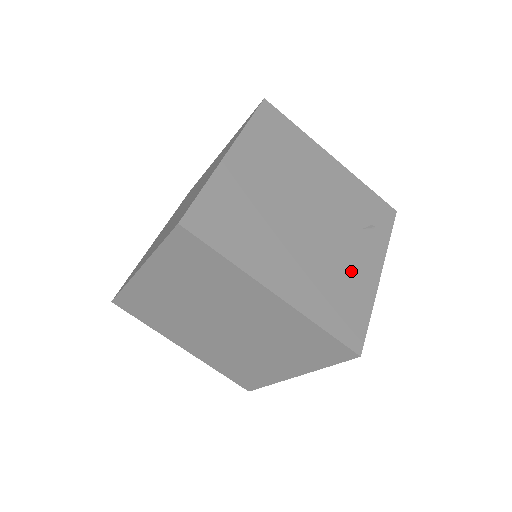
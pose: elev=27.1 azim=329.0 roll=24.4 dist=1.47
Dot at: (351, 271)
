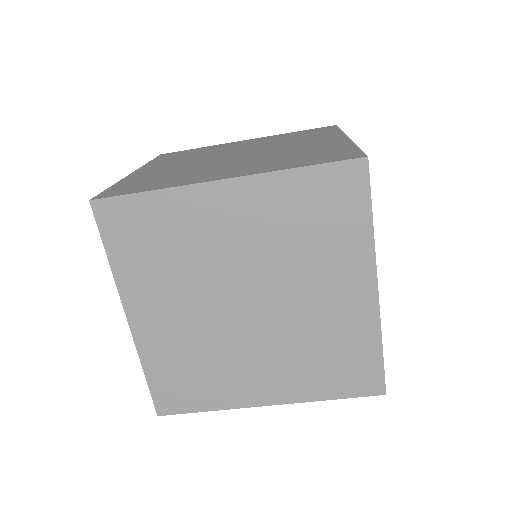
Dot at: occluded
